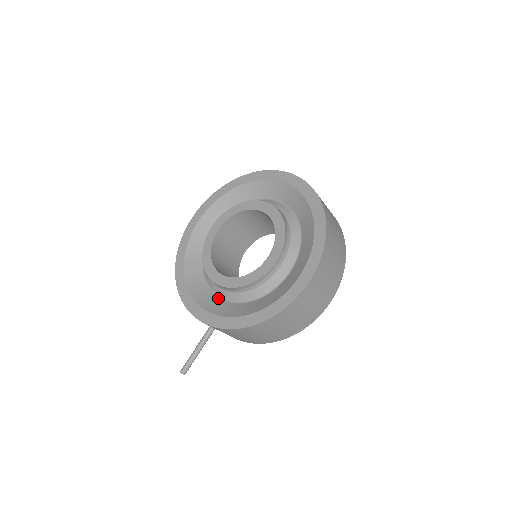
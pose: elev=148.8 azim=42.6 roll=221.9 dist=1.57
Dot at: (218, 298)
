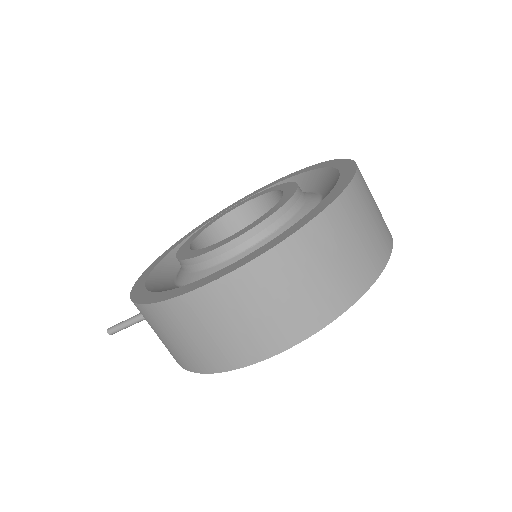
Dot at: (177, 270)
